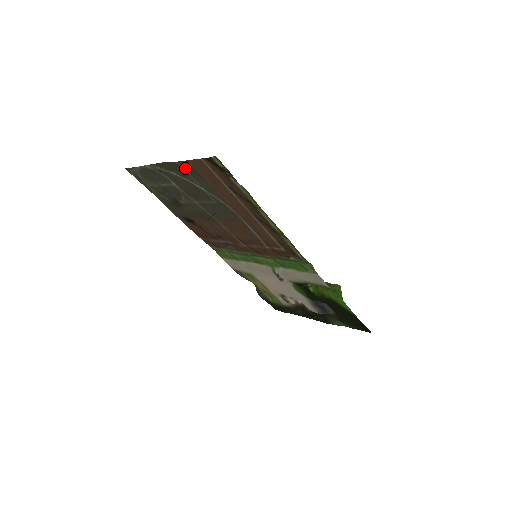
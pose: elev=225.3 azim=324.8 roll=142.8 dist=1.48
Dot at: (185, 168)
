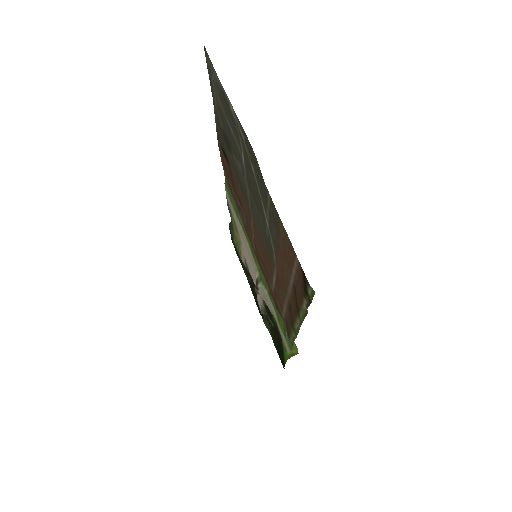
Dot at: (270, 204)
